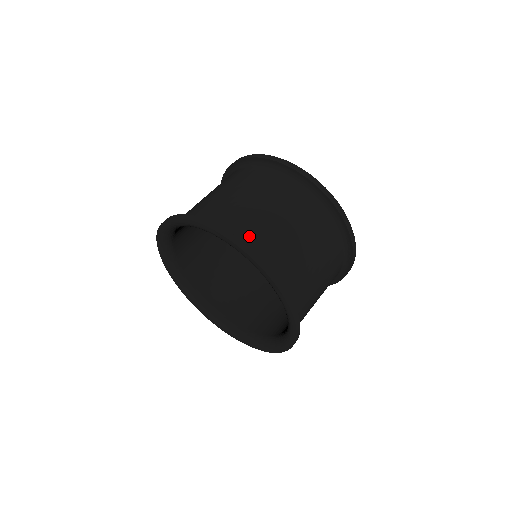
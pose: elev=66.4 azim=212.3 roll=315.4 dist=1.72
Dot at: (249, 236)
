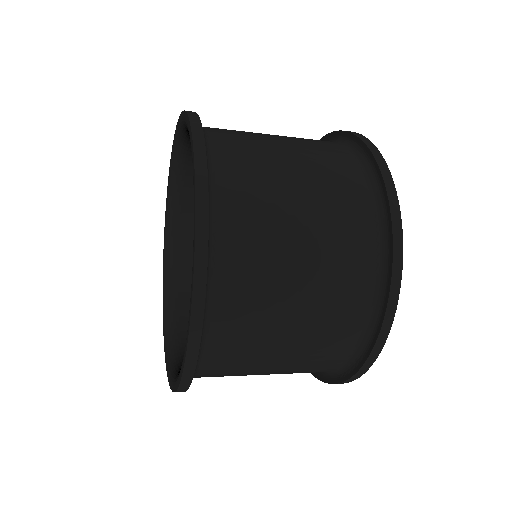
Dot at: (232, 231)
